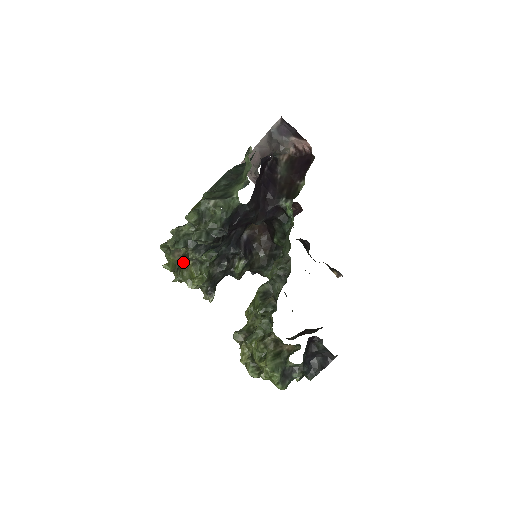
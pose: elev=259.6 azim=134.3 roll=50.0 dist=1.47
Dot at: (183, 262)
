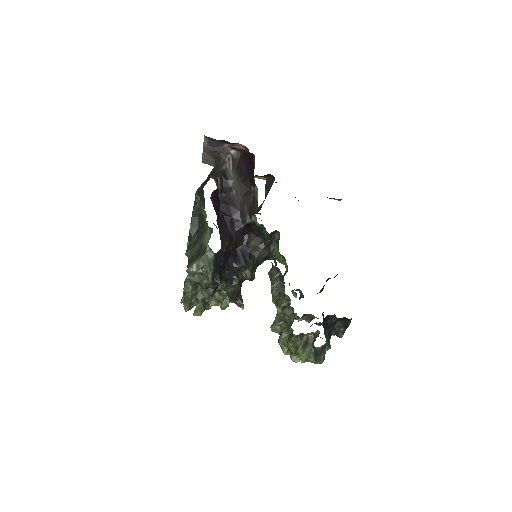
Dot at: occluded
